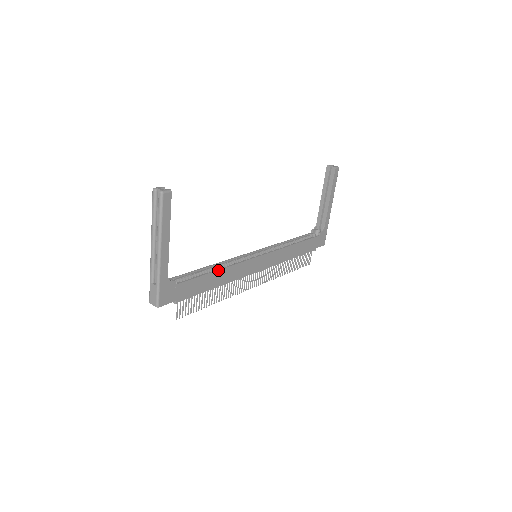
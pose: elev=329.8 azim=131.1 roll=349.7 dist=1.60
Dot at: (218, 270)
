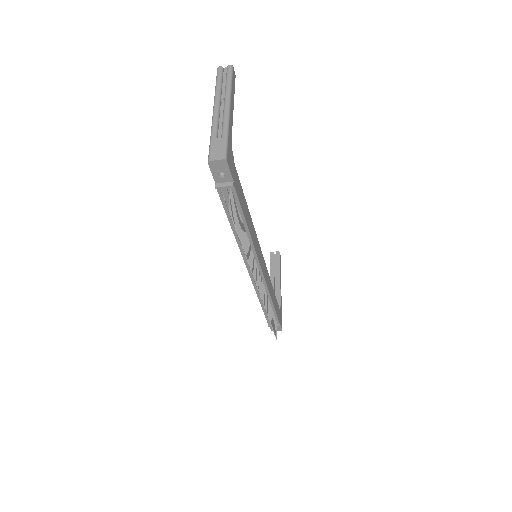
Dot at: (248, 210)
